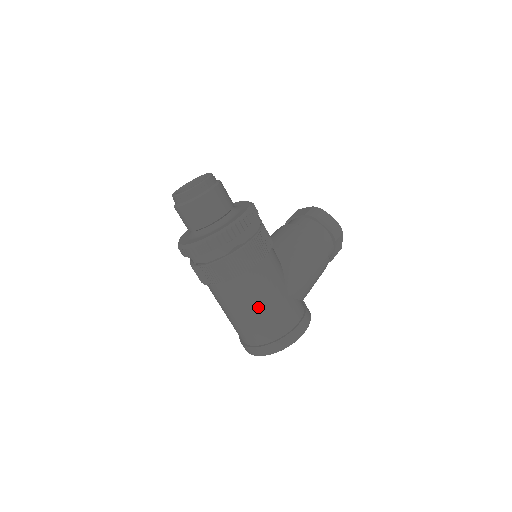
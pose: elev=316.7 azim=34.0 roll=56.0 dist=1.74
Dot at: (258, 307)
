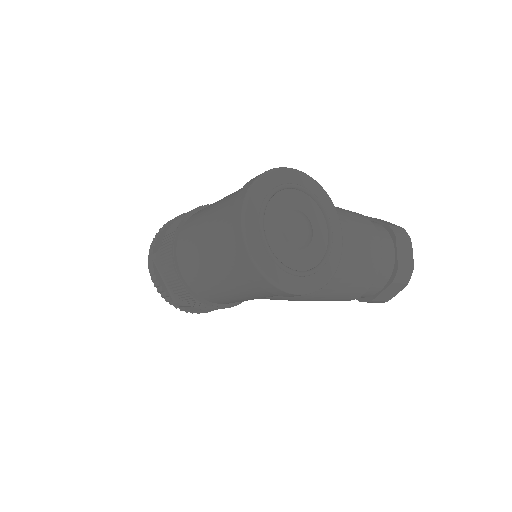
Dot at: occluded
